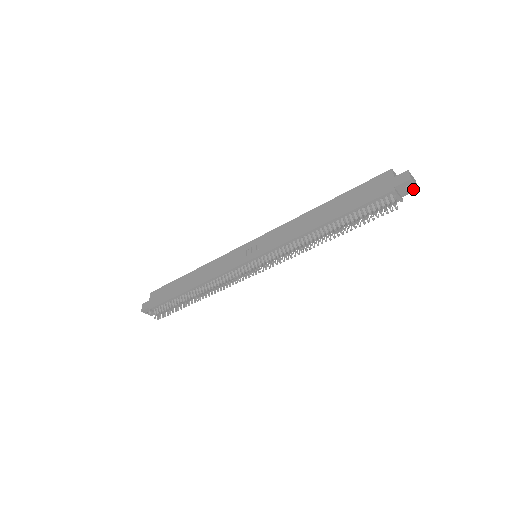
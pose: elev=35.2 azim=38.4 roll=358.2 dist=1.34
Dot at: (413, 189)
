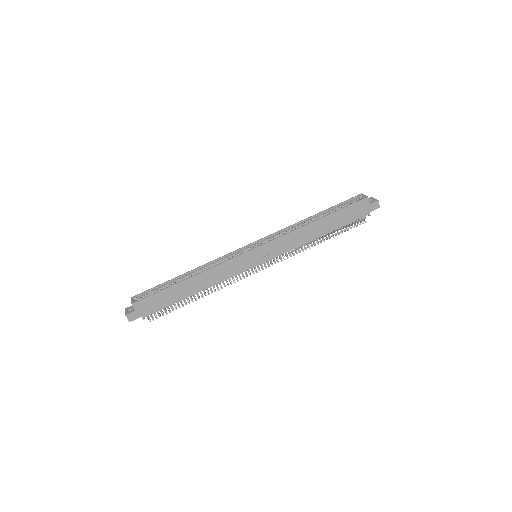
Dot at: occluded
